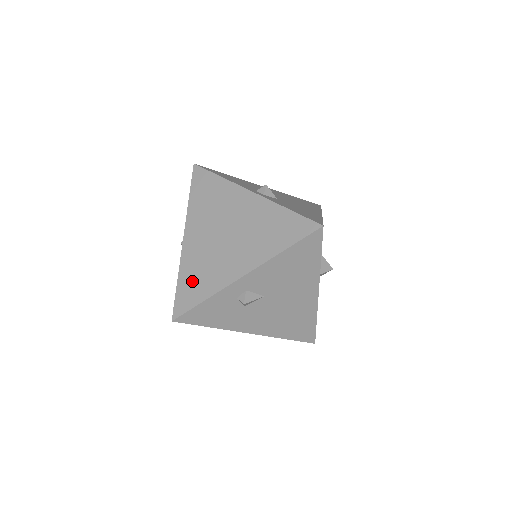
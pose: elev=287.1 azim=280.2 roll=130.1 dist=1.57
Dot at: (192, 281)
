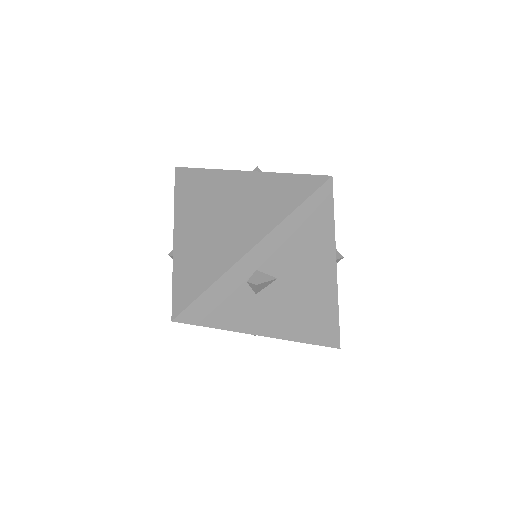
Dot at: (191, 272)
